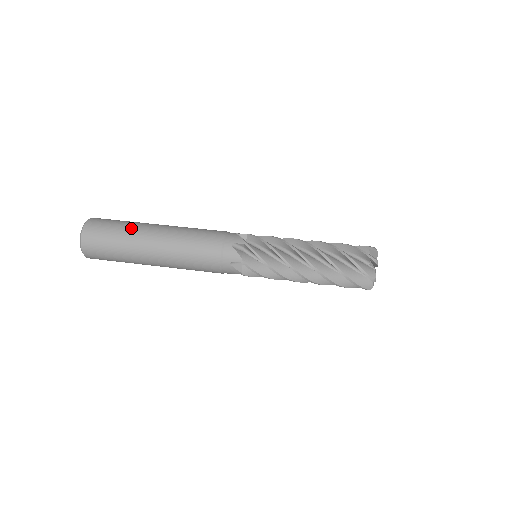
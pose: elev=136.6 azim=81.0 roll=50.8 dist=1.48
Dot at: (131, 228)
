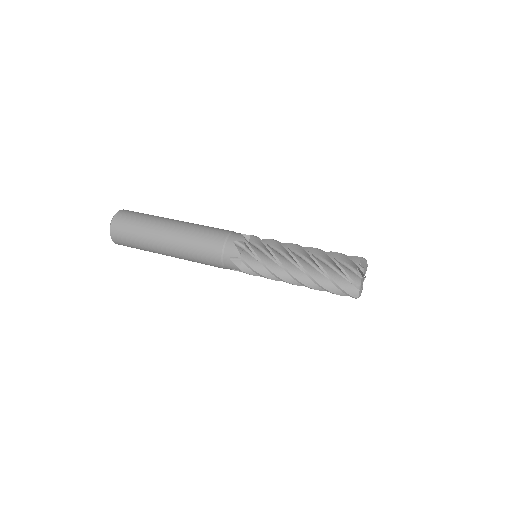
Dot at: (146, 234)
